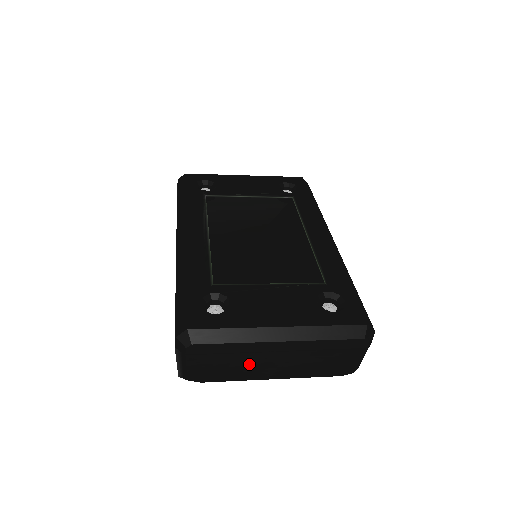
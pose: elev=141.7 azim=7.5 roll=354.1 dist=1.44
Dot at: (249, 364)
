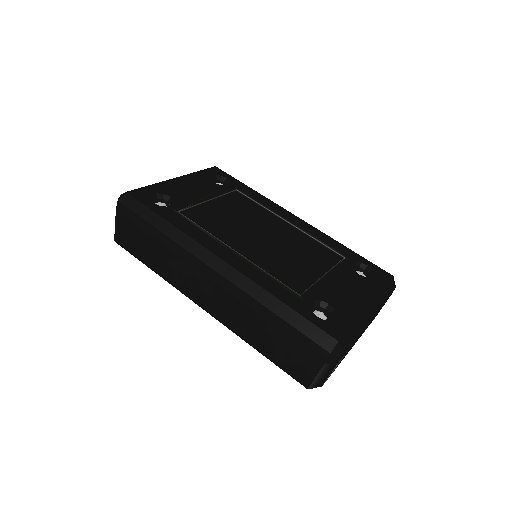
Dot at: (352, 345)
